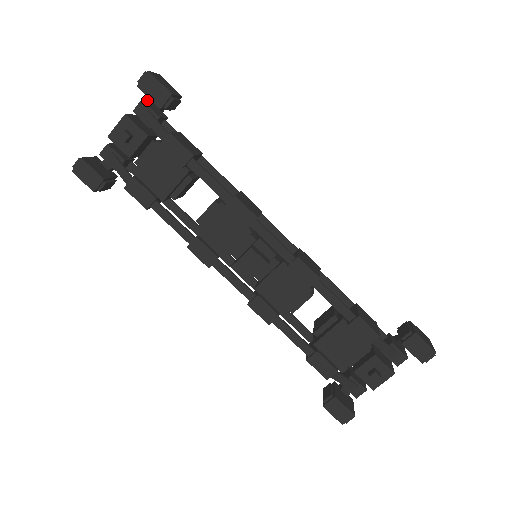
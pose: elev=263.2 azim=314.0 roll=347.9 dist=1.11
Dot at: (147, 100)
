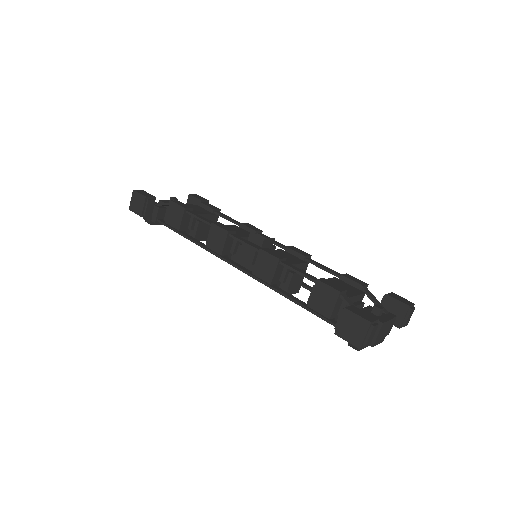
Dot at: occluded
